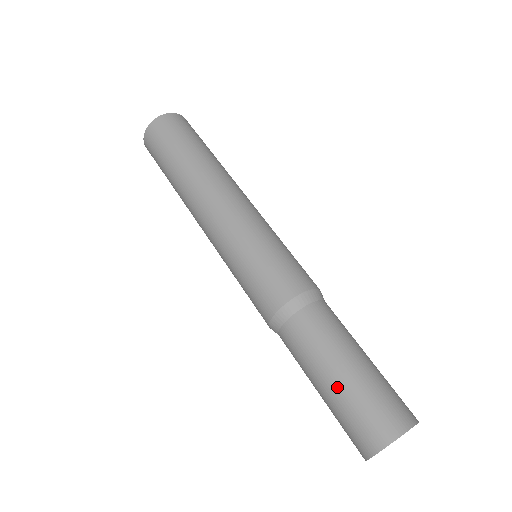
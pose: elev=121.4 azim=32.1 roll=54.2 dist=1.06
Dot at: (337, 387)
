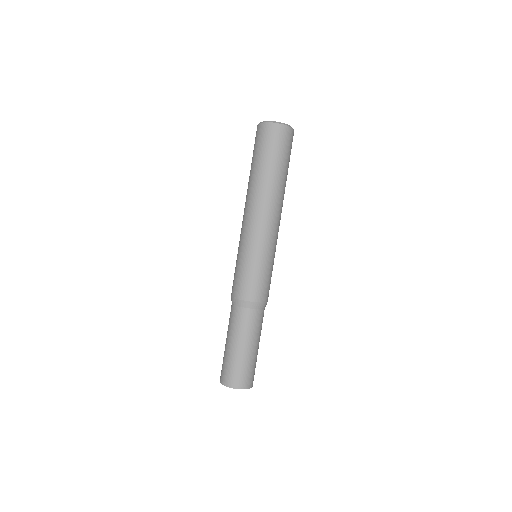
Dot at: (245, 354)
